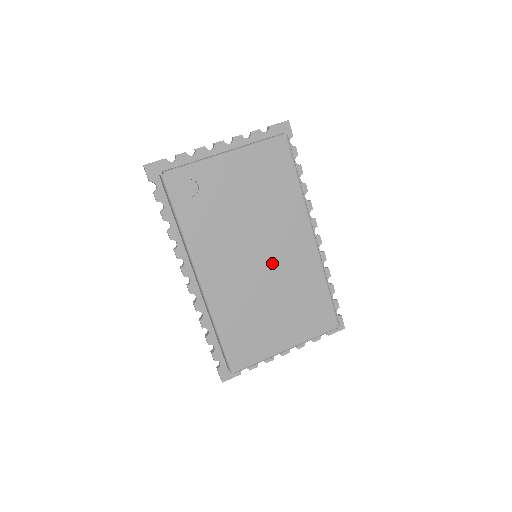
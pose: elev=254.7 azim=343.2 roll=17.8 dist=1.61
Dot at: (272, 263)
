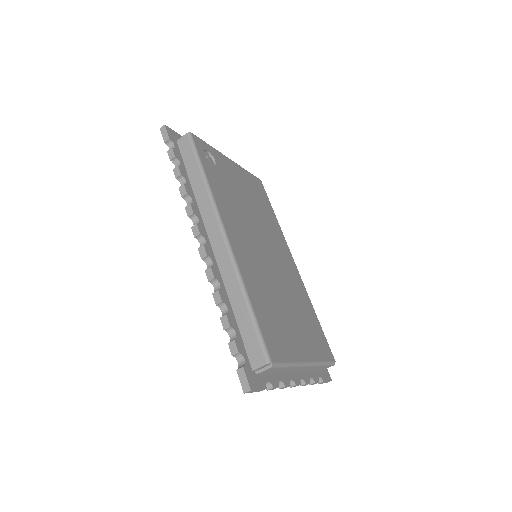
Dot at: (275, 263)
